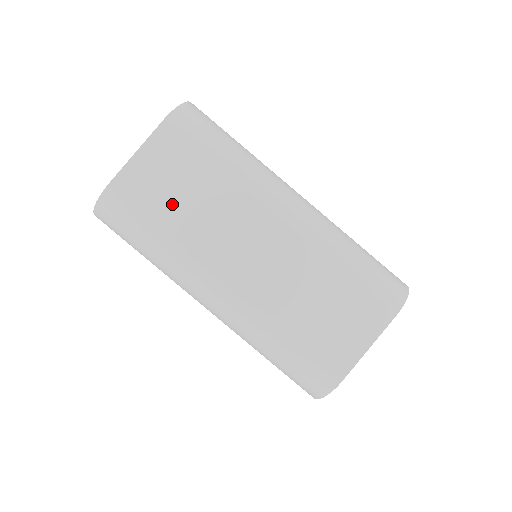
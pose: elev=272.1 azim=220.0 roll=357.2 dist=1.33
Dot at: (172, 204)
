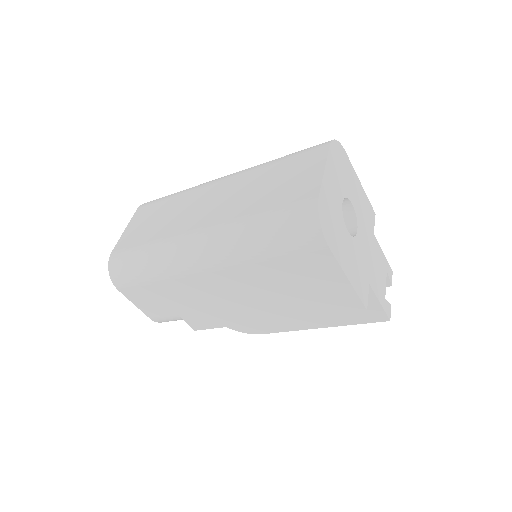
Dot at: (151, 229)
